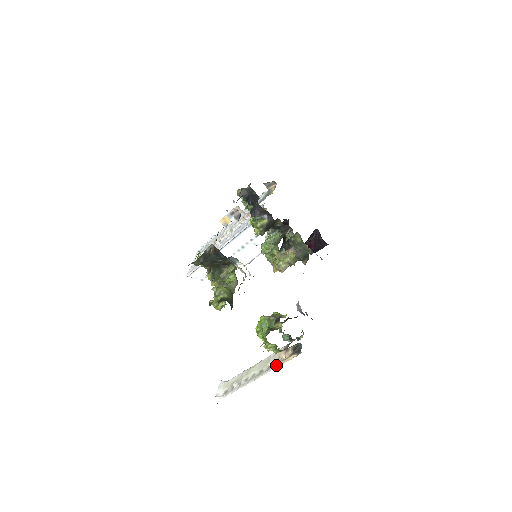
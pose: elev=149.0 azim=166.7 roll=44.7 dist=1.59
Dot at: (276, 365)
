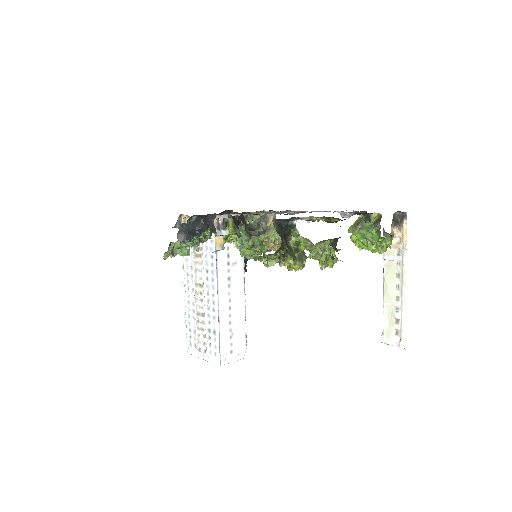
Dot at: (403, 250)
